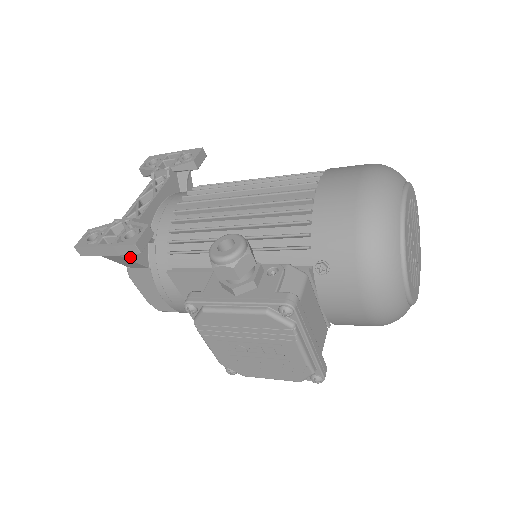
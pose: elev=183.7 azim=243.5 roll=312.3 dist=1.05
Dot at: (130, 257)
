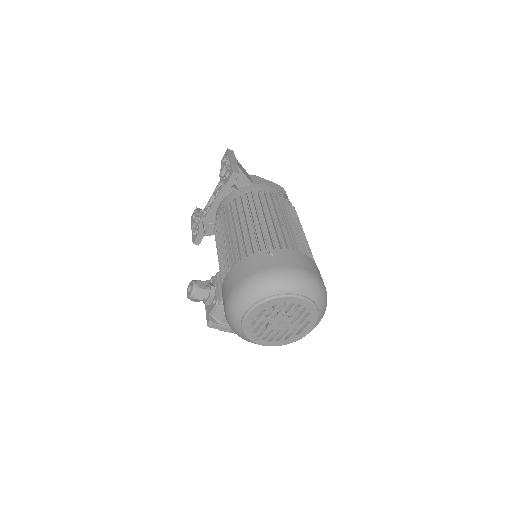
Dot at: (206, 235)
